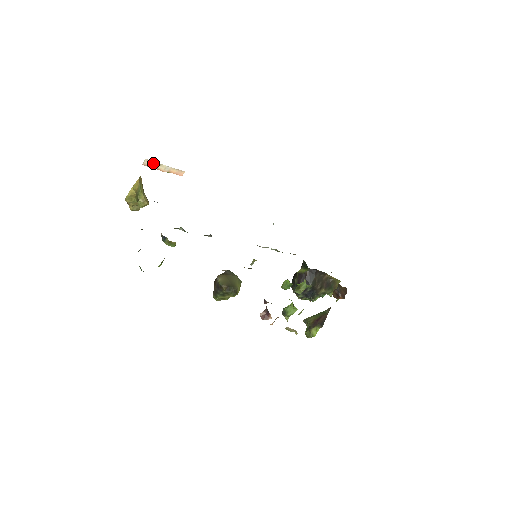
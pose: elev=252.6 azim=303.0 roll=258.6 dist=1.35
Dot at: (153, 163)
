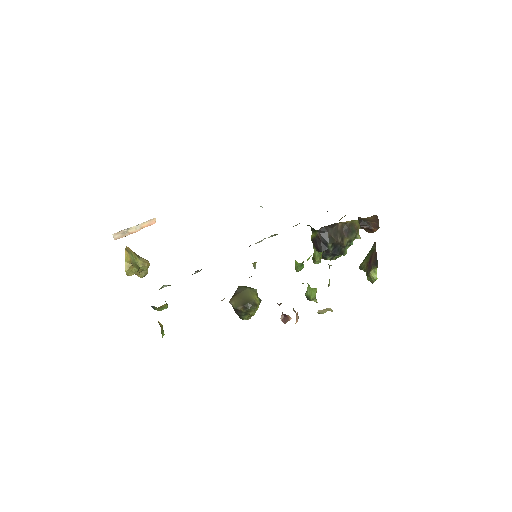
Dot at: (122, 232)
